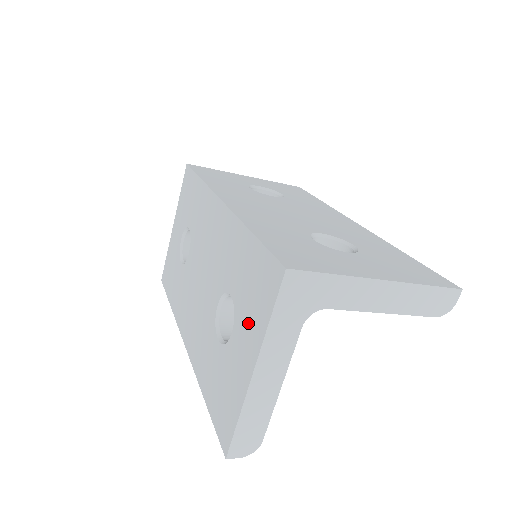
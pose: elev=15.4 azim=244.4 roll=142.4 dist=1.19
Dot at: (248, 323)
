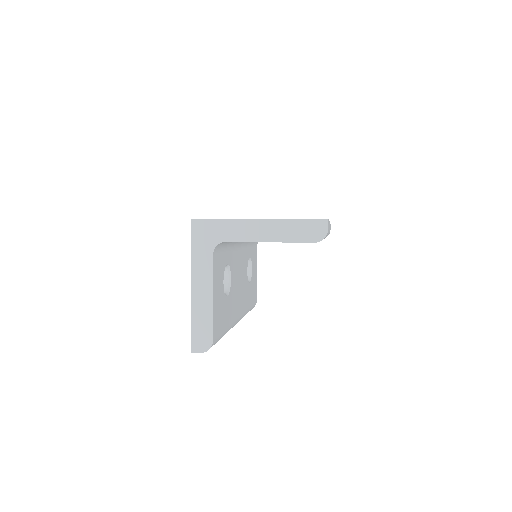
Dot at: occluded
